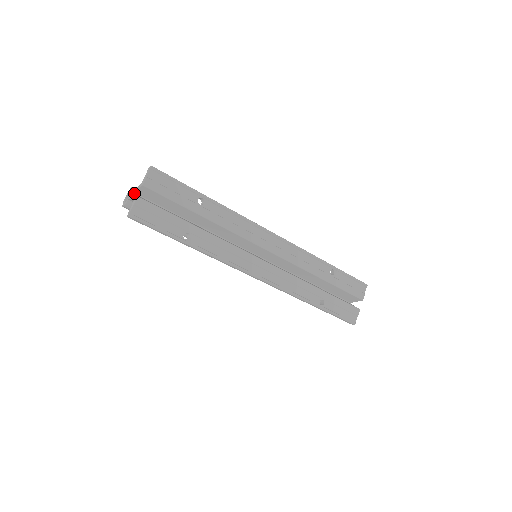
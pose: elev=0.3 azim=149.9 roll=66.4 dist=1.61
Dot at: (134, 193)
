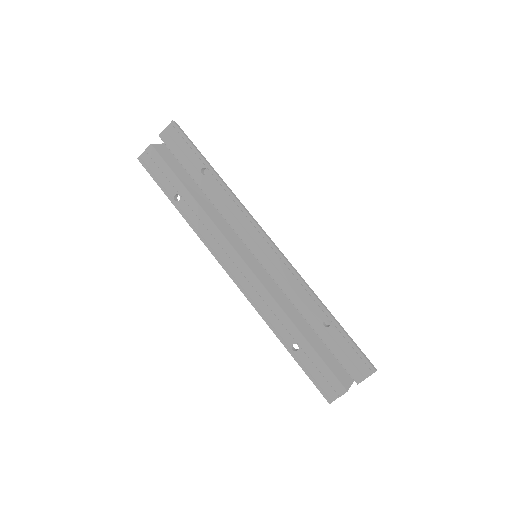
Dot at: (164, 143)
